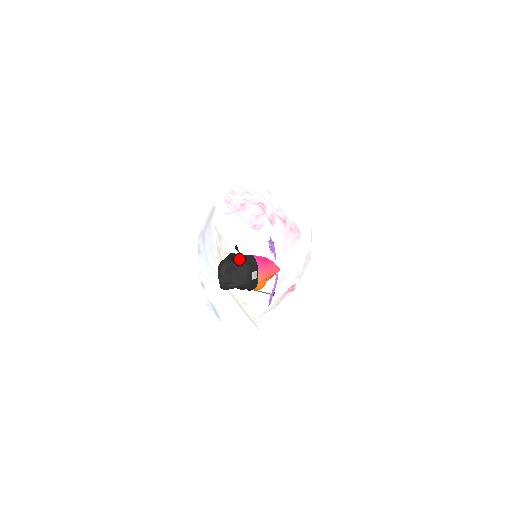
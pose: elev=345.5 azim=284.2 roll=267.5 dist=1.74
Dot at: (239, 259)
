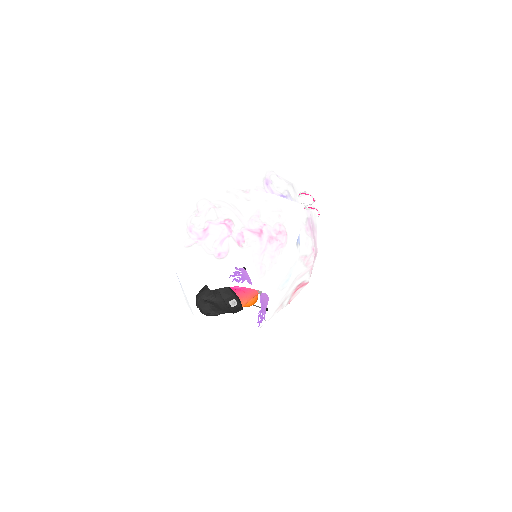
Dot at: (213, 290)
